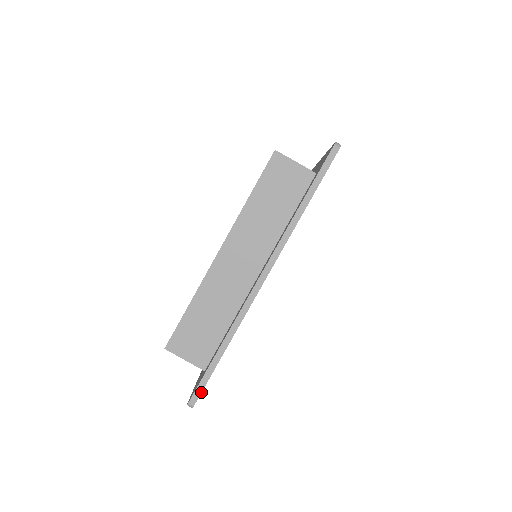
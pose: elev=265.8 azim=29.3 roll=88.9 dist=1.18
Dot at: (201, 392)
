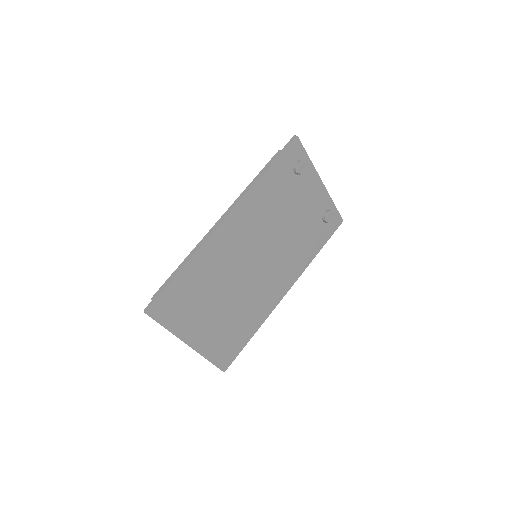
Dot at: (220, 369)
